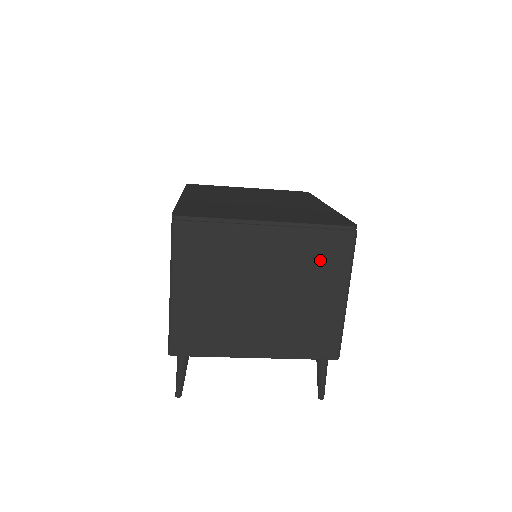
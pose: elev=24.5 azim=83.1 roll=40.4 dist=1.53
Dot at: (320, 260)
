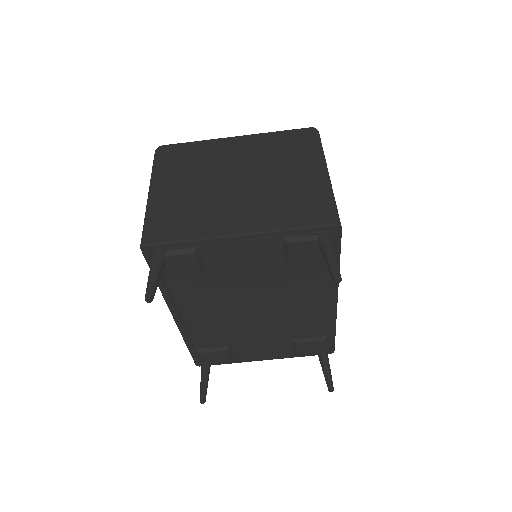
Dot at: (289, 151)
